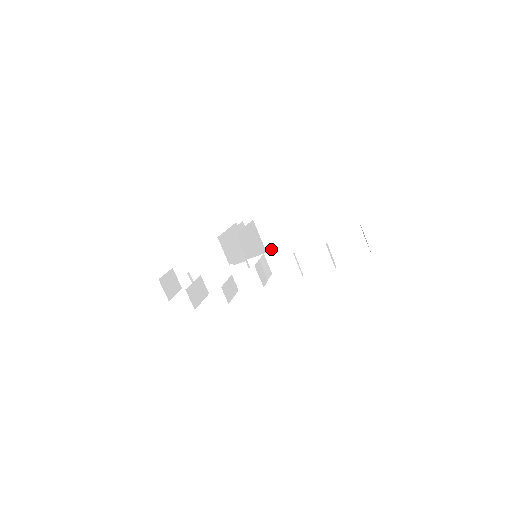
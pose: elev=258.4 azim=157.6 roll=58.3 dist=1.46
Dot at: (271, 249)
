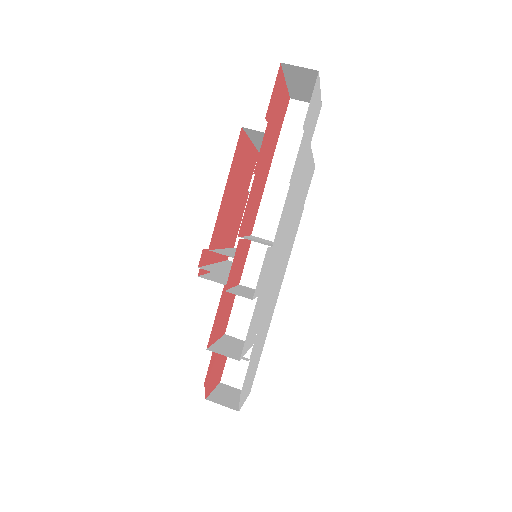
Dot at: occluded
